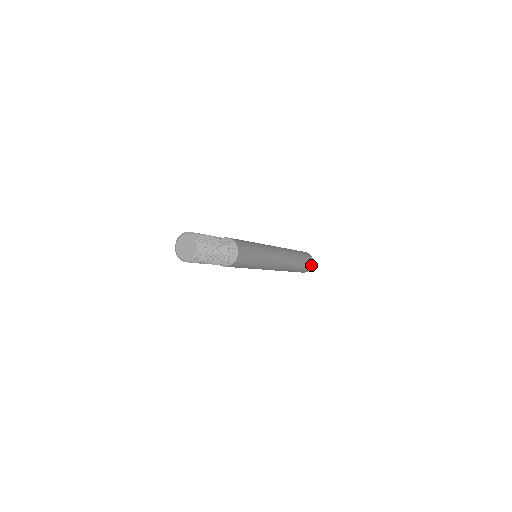
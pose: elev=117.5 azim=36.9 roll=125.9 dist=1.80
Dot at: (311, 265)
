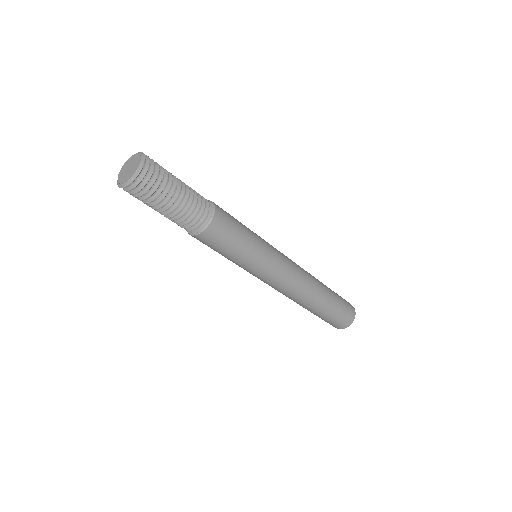
Dot at: (347, 323)
